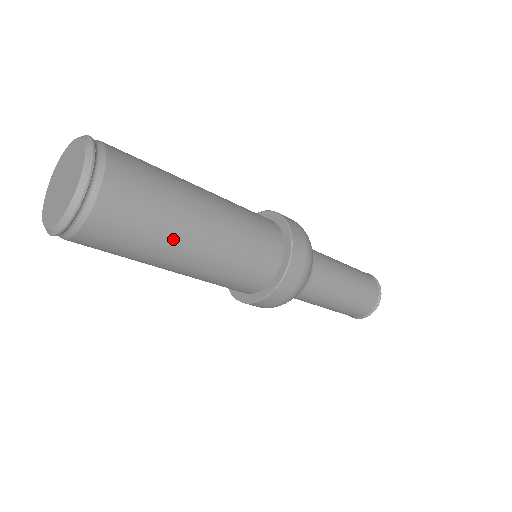
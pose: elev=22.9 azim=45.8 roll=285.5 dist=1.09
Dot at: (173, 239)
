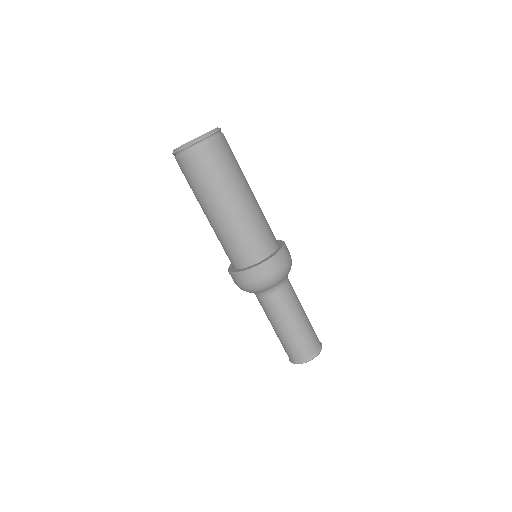
Dot at: (242, 180)
